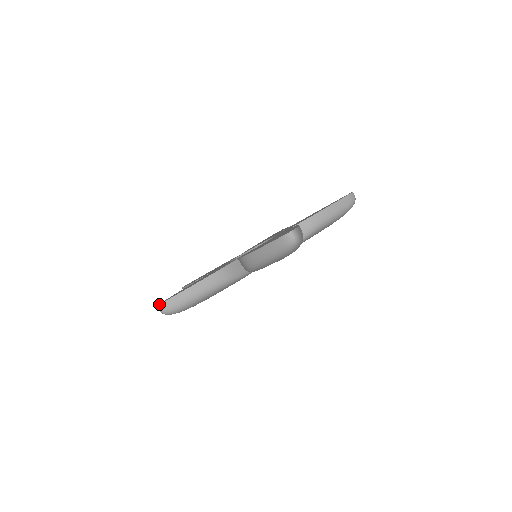
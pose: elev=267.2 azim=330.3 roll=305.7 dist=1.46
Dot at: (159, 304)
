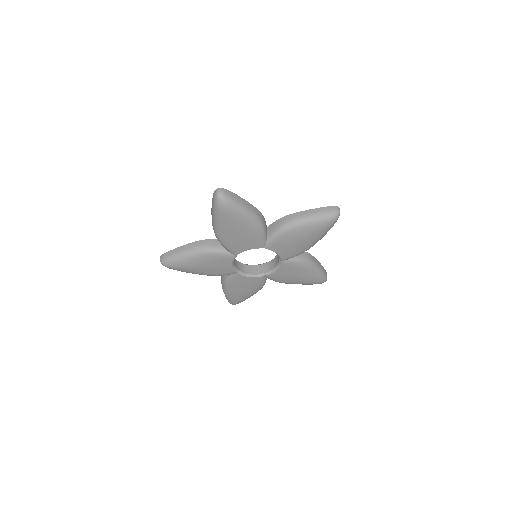
Dot at: (161, 256)
